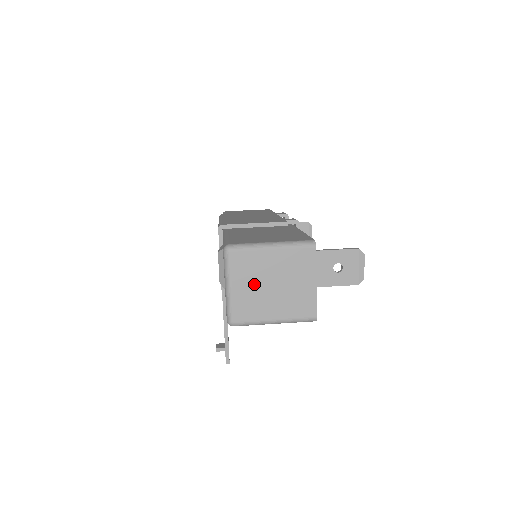
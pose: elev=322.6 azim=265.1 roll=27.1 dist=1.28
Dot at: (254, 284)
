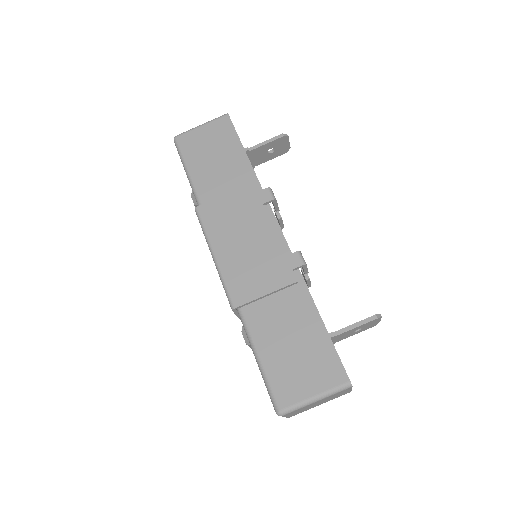
Dot at: (304, 409)
